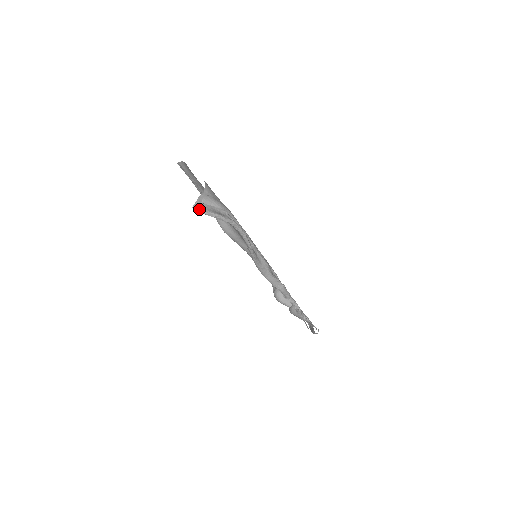
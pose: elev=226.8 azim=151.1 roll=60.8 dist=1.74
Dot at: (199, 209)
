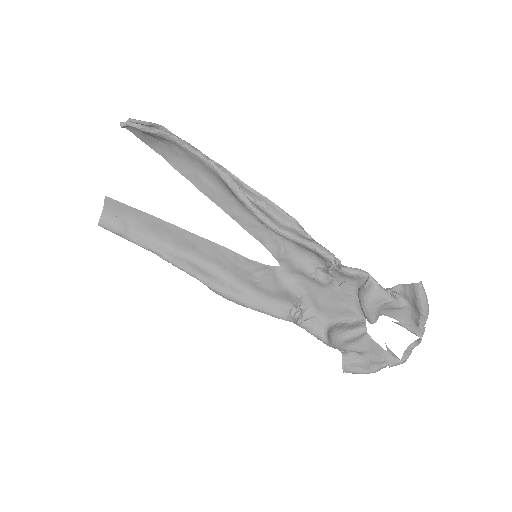
Dot at: (129, 123)
